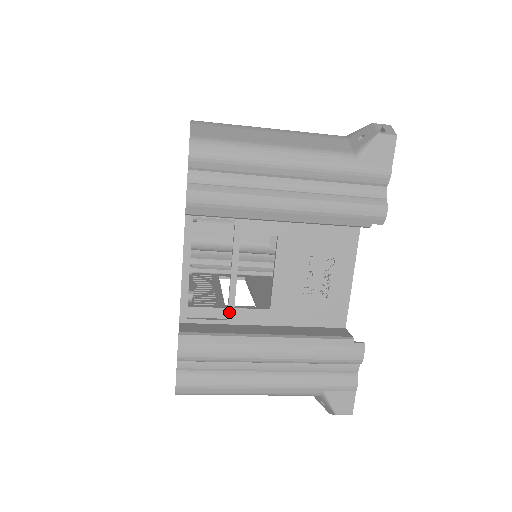
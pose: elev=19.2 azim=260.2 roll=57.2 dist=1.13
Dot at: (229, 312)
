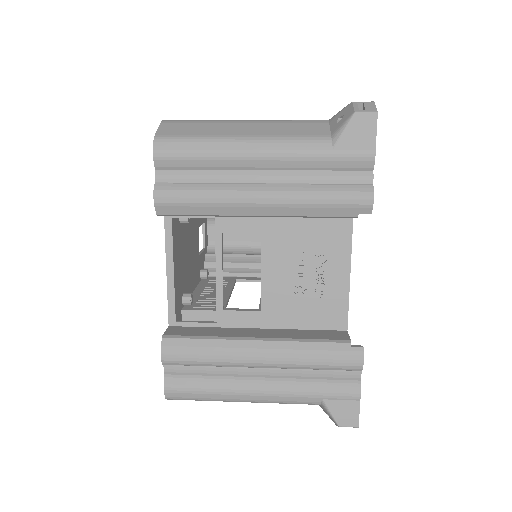
Dot at: (218, 314)
